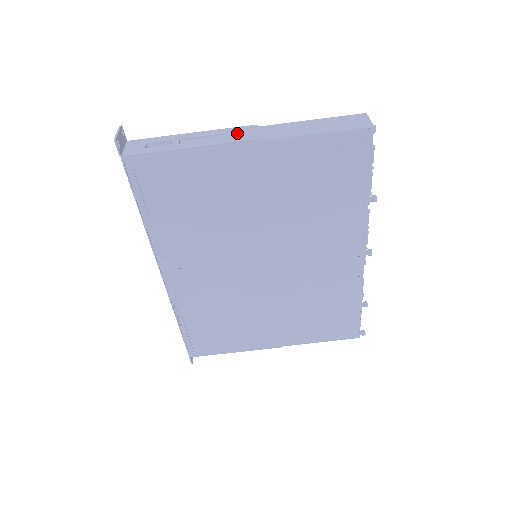
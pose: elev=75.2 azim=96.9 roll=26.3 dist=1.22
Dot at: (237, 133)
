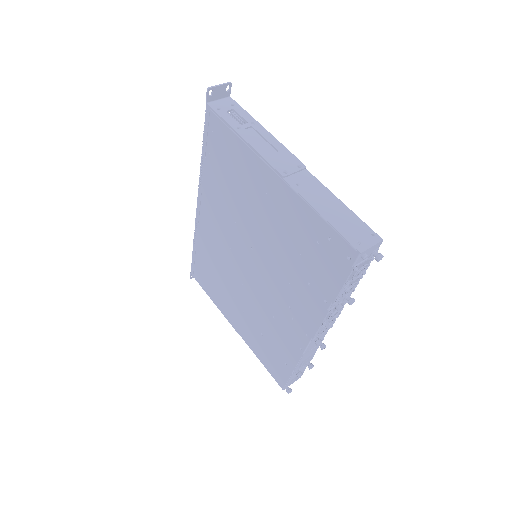
Dot at: (283, 158)
